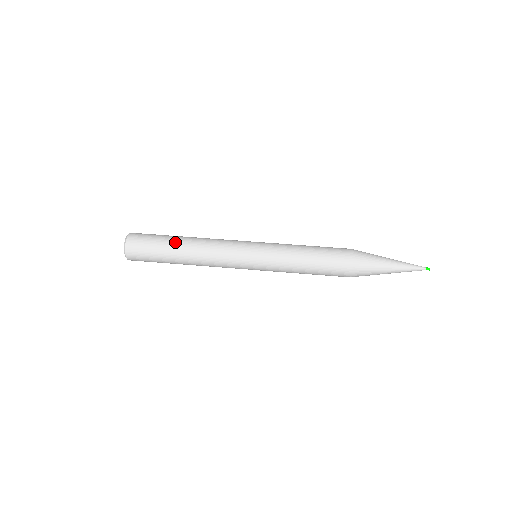
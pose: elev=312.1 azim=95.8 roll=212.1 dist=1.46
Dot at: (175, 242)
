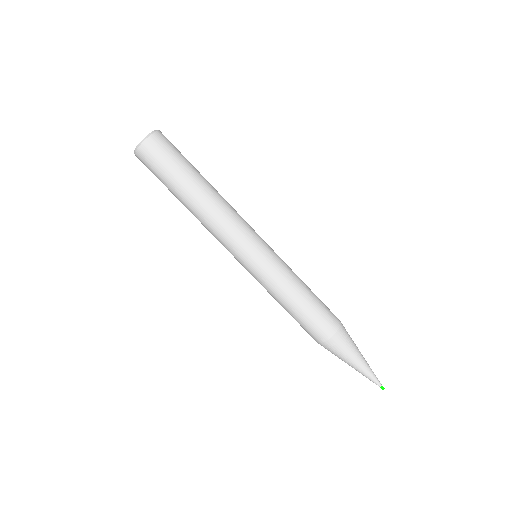
Dot at: (198, 179)
